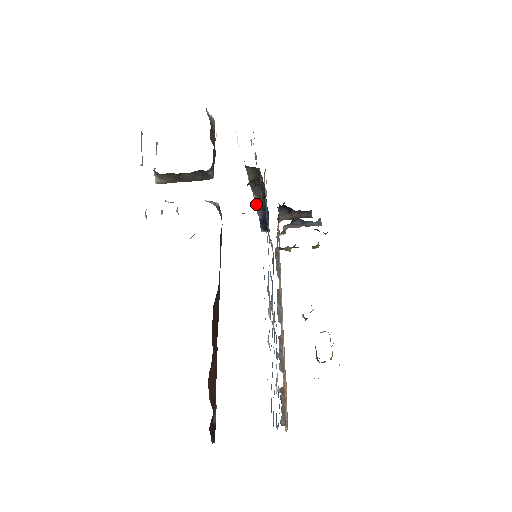
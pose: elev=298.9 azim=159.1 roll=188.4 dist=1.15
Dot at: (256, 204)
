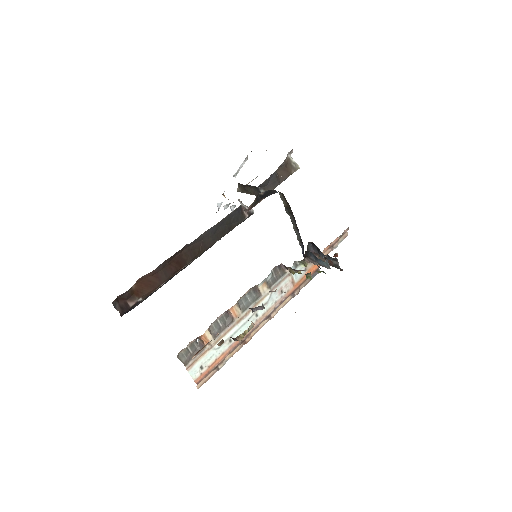
Dot at: (297, 235)
